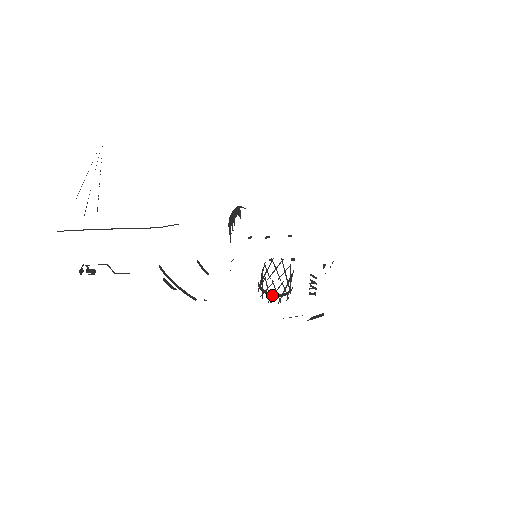
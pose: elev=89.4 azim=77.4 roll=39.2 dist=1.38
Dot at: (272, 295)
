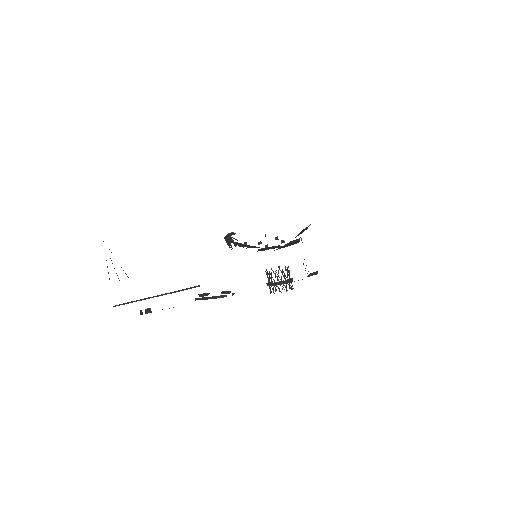
Dot at: occluded
